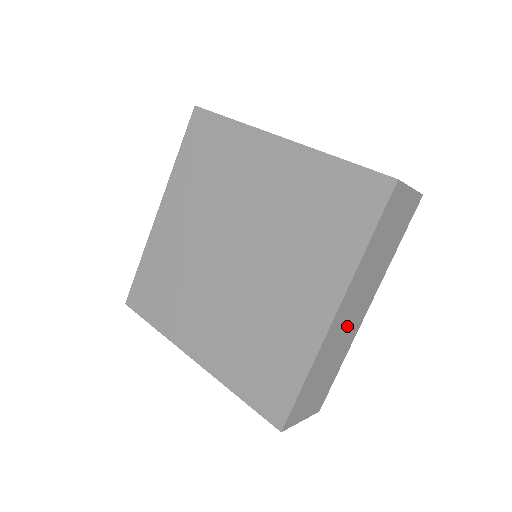
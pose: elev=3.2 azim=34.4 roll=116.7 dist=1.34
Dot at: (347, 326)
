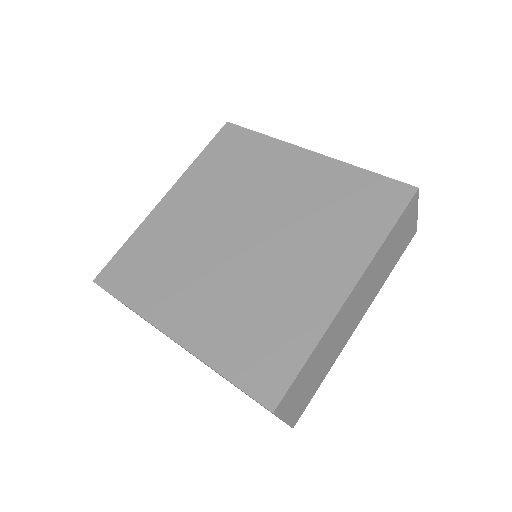
Dot at: (347, 323)
